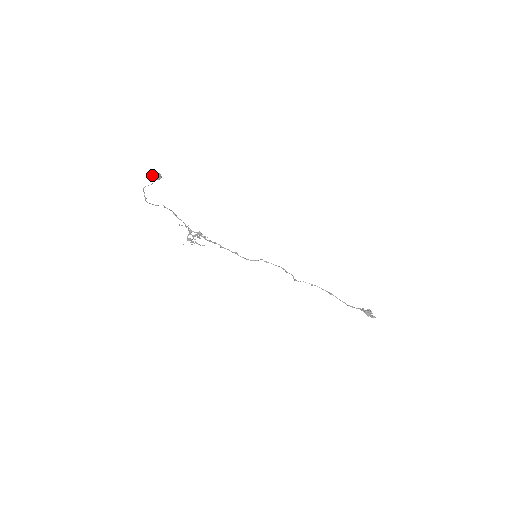
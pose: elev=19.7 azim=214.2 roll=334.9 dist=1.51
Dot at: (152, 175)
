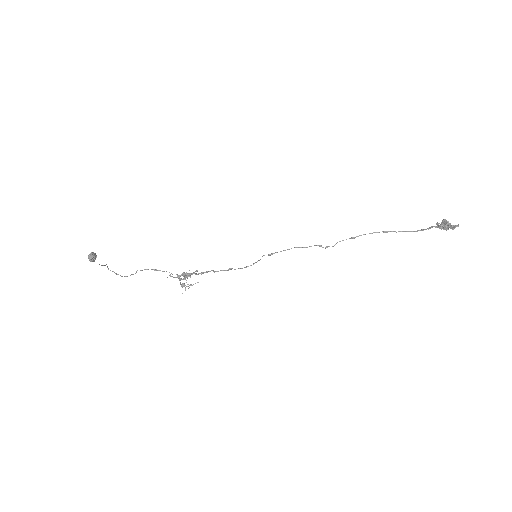
Dot at: occluded
